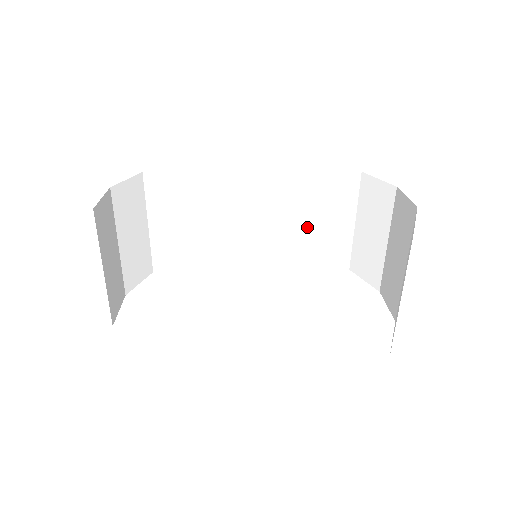
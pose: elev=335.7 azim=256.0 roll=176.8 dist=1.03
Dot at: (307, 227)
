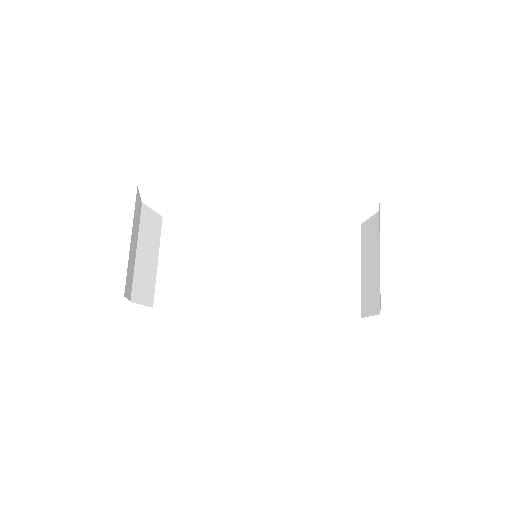
Dot at: (326, 292)
